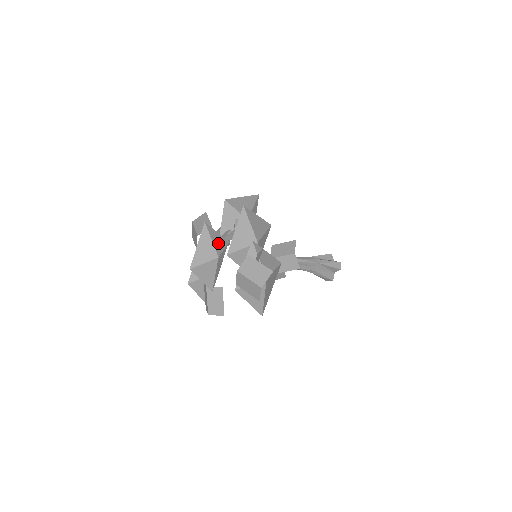
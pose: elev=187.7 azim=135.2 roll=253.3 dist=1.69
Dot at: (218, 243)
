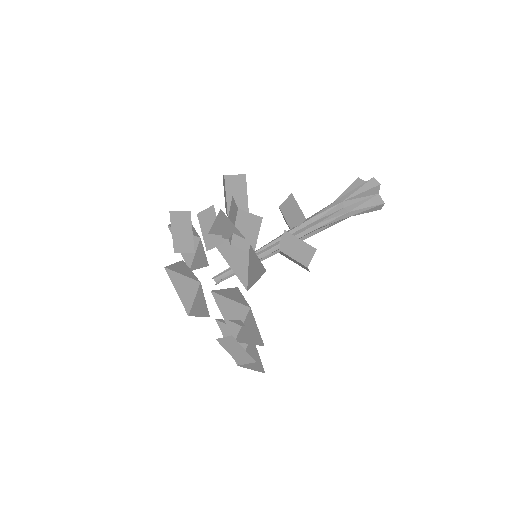
Dot at: occluded
